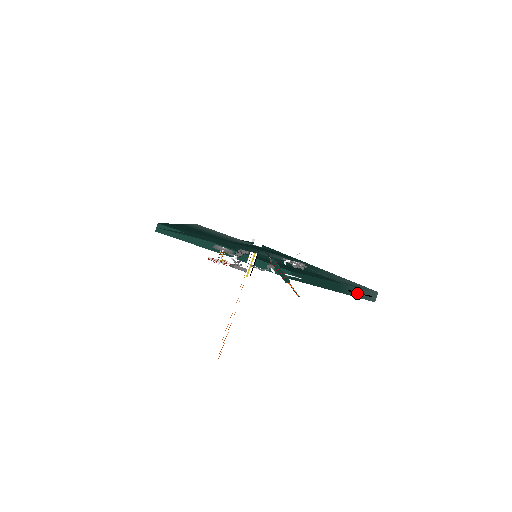
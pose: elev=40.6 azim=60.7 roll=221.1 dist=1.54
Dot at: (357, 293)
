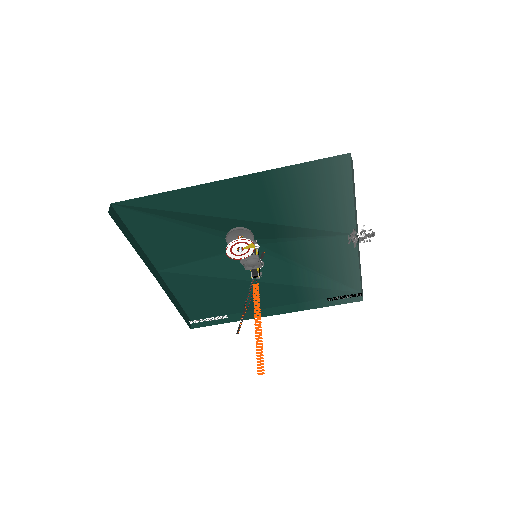
Dot at: occluded
